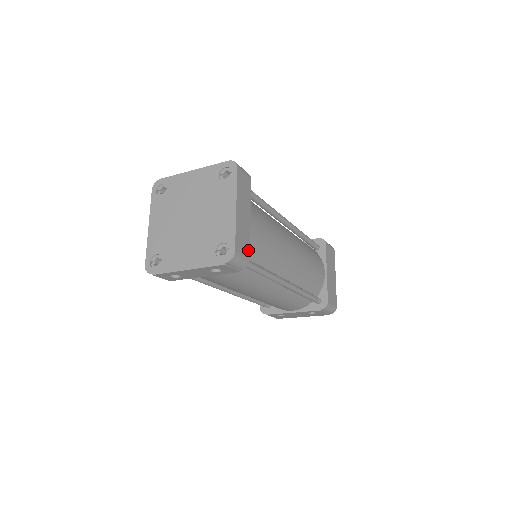
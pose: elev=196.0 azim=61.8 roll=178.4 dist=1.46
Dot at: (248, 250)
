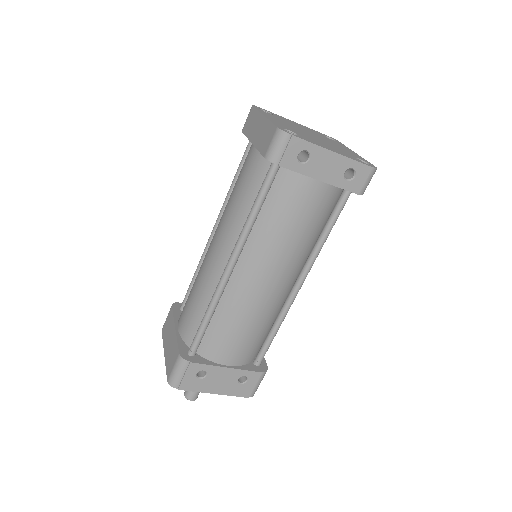
Dot at: occluded
